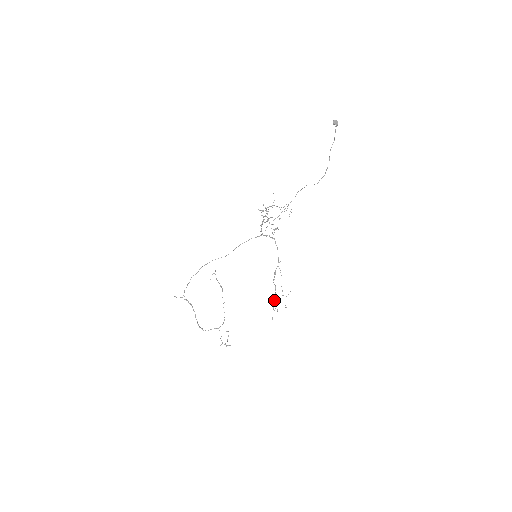
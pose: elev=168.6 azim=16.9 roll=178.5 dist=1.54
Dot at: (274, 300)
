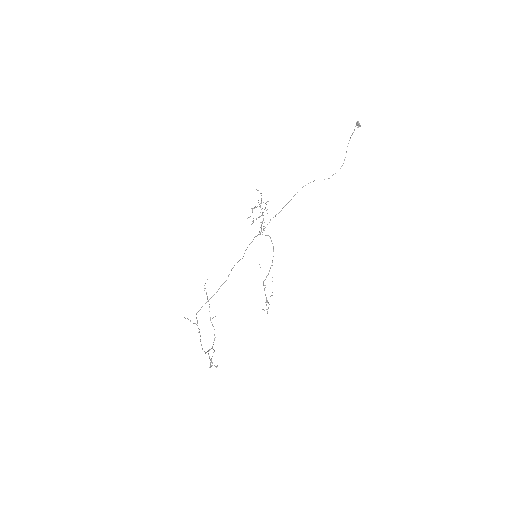
Dot at: (266, 301)
